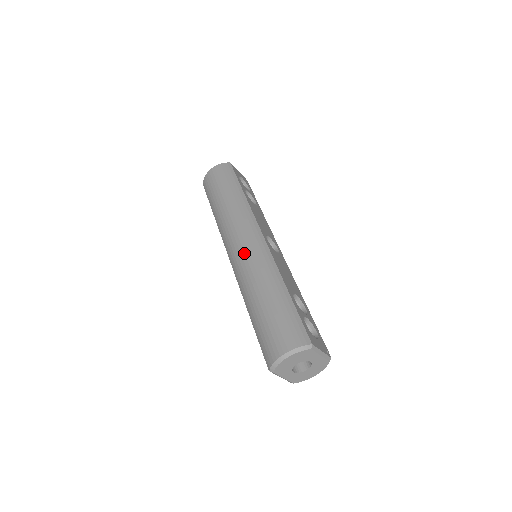
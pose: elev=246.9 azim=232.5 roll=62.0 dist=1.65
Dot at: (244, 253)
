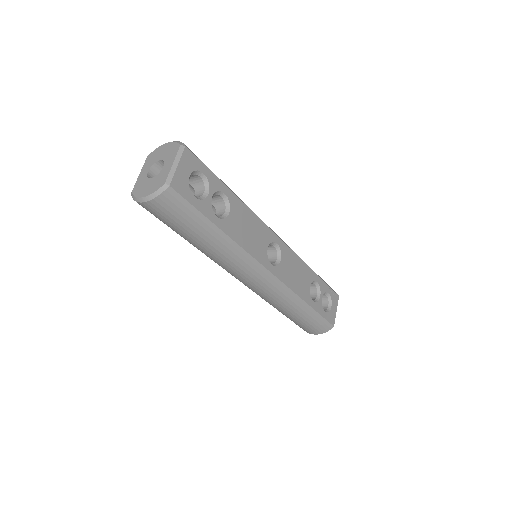
Dot at: (257, 290)
